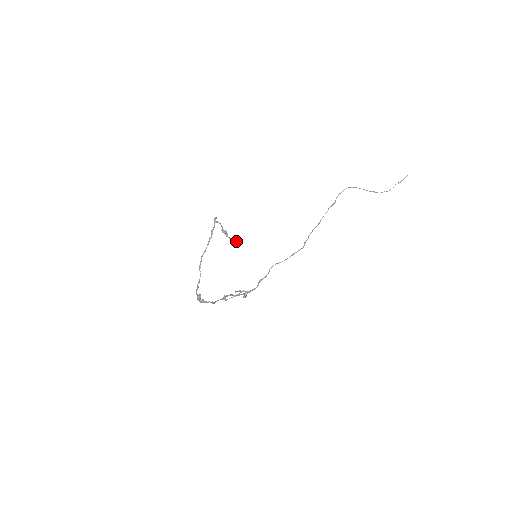
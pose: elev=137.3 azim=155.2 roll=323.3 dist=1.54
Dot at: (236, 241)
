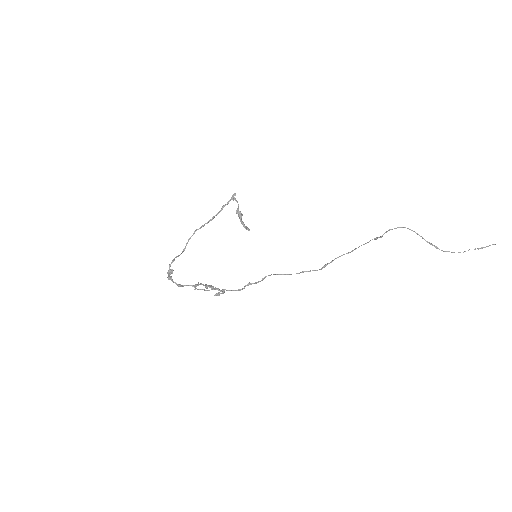
Dot at: (247, 229)
